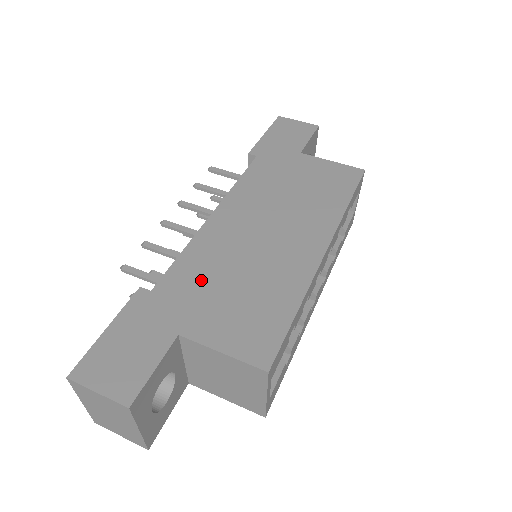
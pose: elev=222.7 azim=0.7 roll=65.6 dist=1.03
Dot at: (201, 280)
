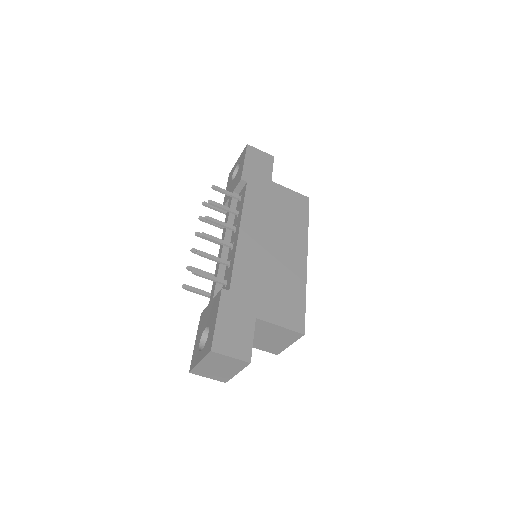
Dot at: (253, 282)
